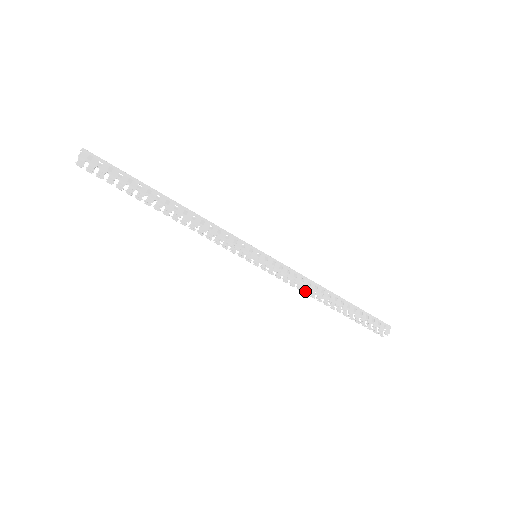
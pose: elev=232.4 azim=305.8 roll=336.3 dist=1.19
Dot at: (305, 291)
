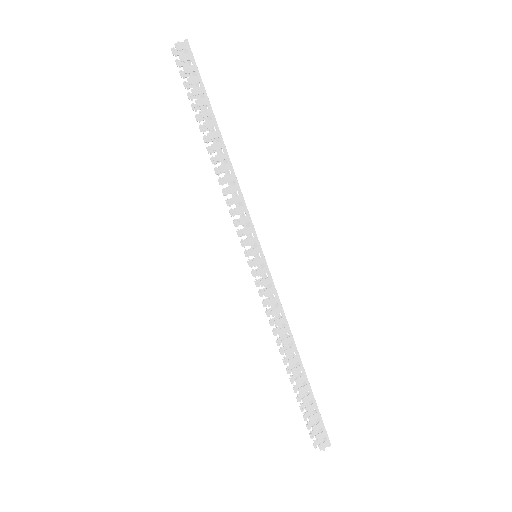
Dot at: (275, 330)
